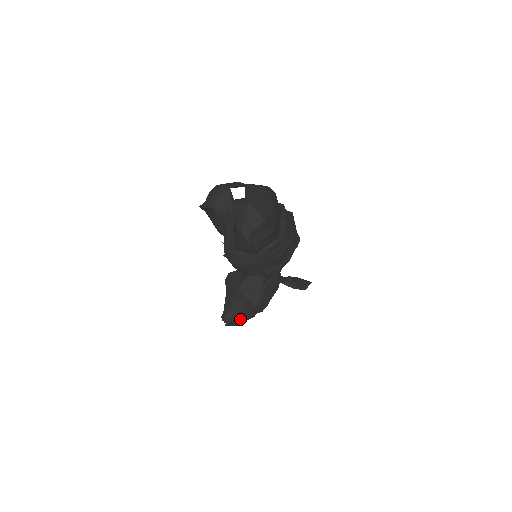
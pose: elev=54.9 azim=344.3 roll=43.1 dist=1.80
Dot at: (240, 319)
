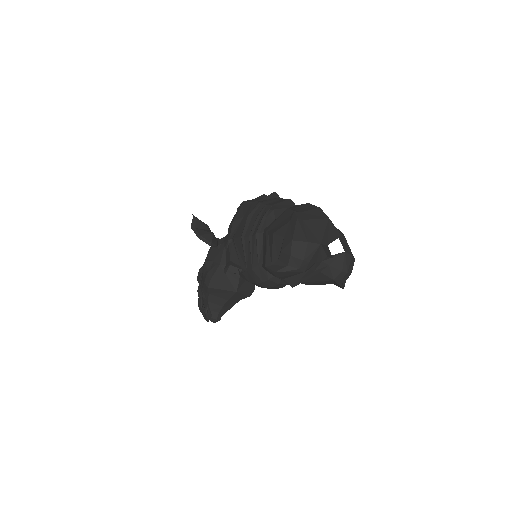
Dot at: occluded
